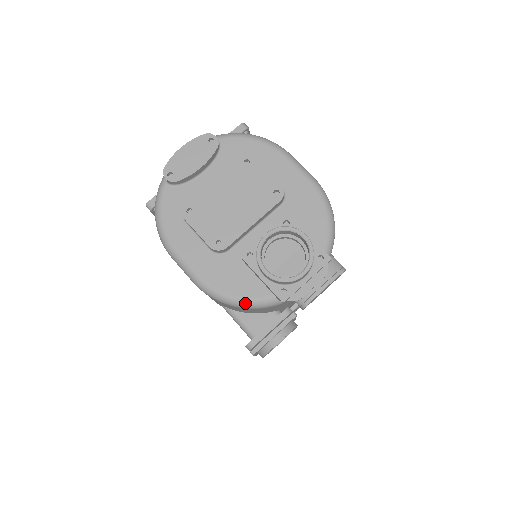
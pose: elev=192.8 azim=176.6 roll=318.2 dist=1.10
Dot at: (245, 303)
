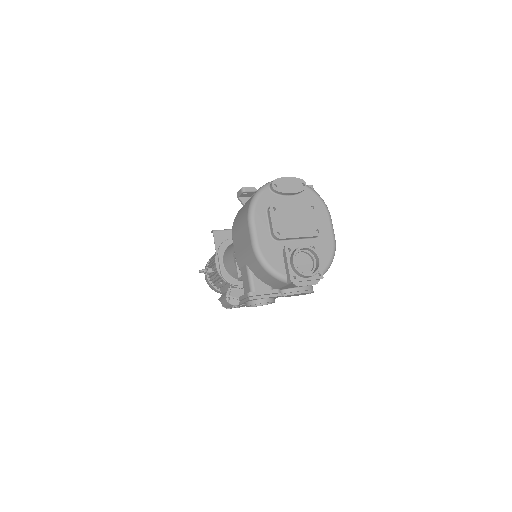
Dot at: (271, 270)
